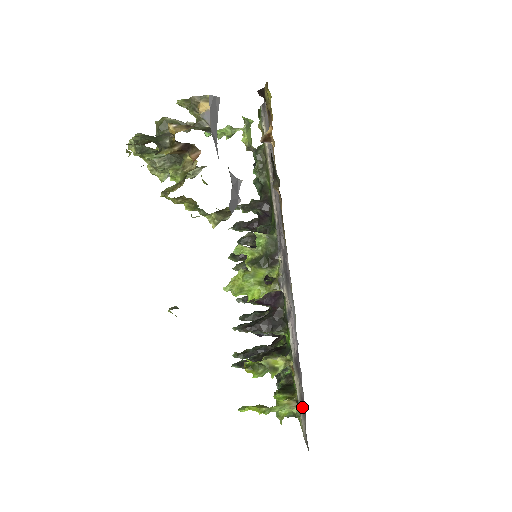
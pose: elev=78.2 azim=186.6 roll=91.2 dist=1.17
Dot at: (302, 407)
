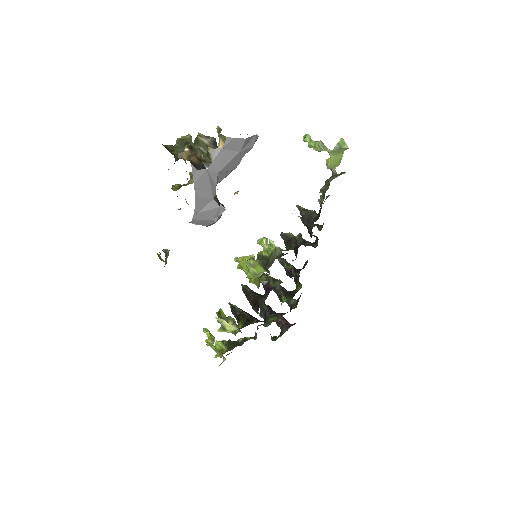
Dot at: occluded
